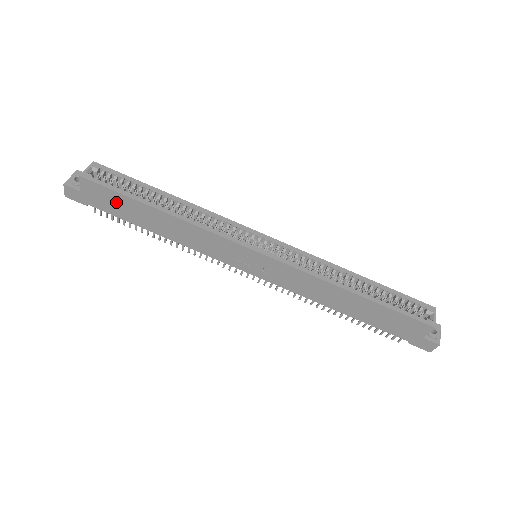
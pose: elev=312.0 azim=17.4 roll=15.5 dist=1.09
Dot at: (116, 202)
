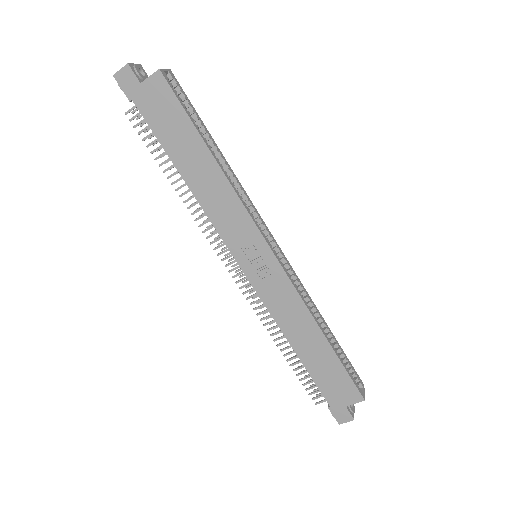
Dot at: (171, 119)
